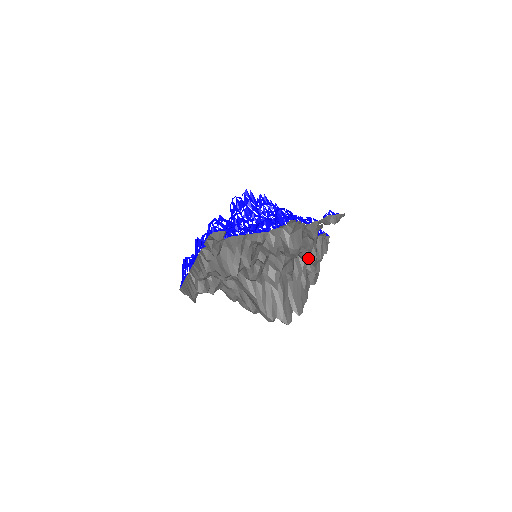
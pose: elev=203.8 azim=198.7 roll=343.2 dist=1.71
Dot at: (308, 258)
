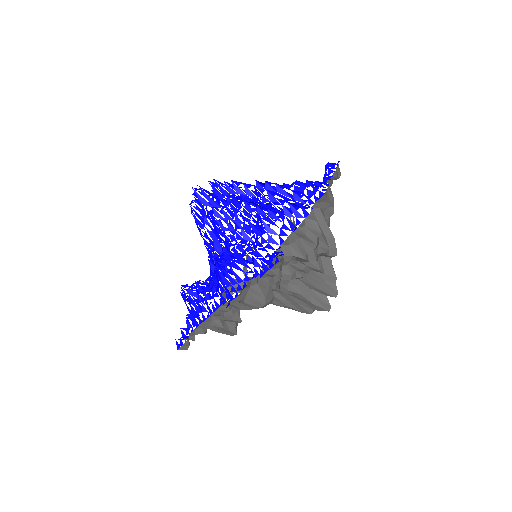
Dot at: (298, 261)
